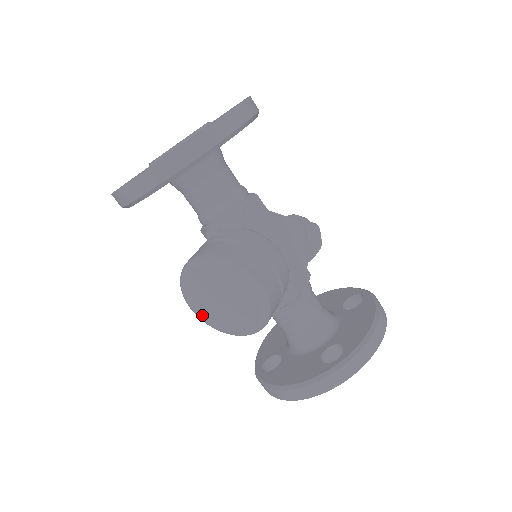
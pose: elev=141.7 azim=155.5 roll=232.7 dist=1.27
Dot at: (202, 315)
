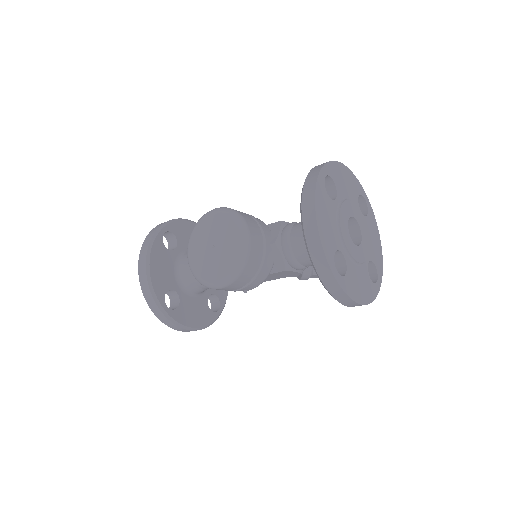
Dot at: (221, 275)
